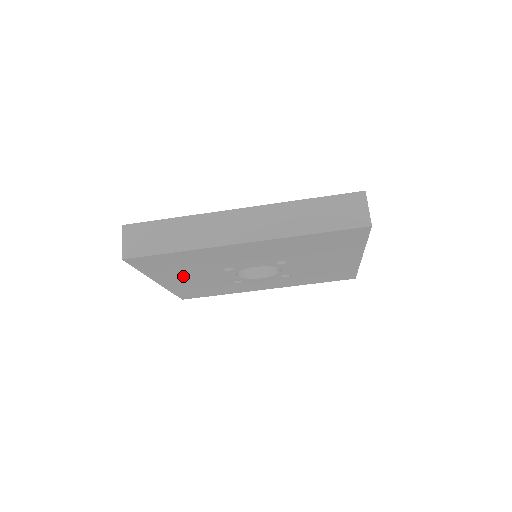
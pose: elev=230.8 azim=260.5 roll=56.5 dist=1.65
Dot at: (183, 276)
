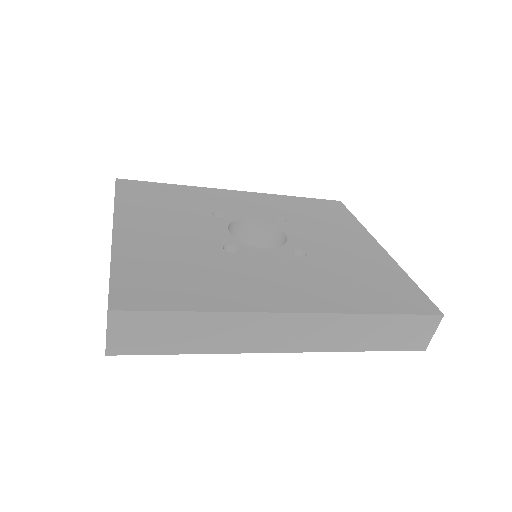
Dot at: occluded
